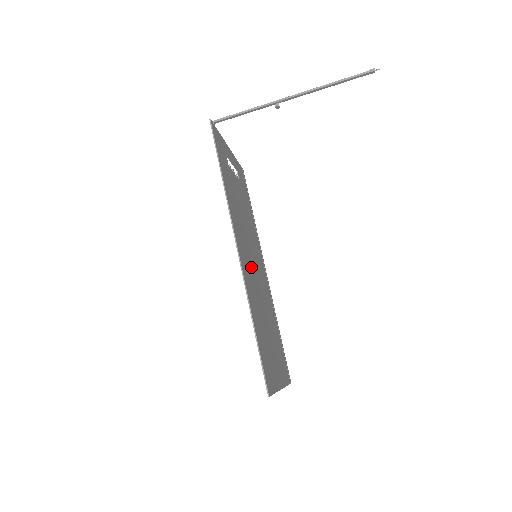
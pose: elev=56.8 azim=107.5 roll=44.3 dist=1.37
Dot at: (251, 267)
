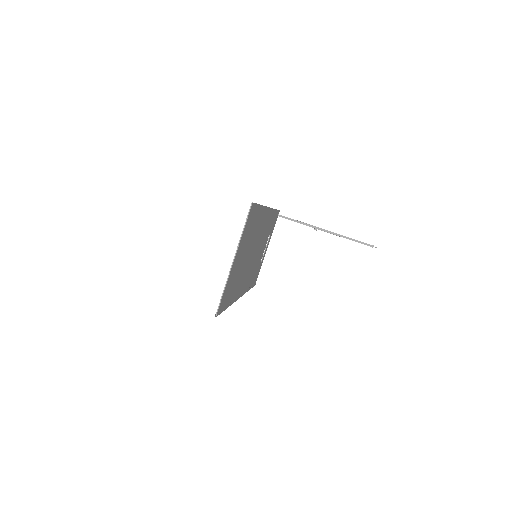
Dot at: (257, 239)
